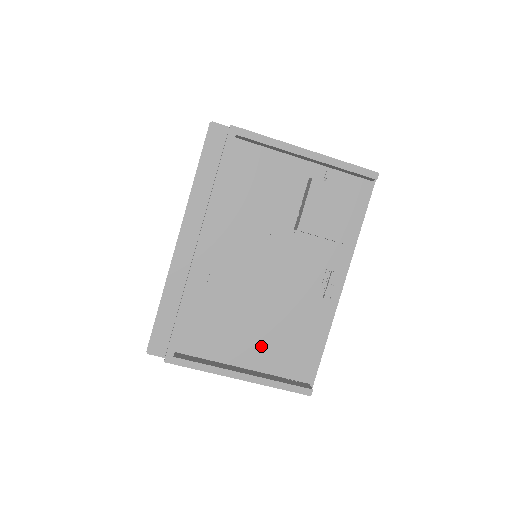
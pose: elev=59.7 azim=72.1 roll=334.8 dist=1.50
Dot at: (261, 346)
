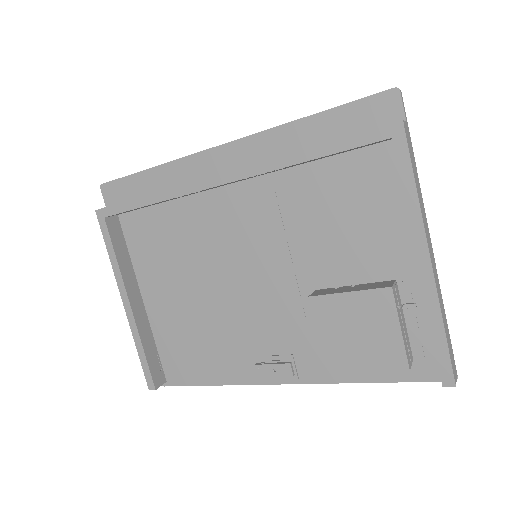
Dot at: (172, 310)
